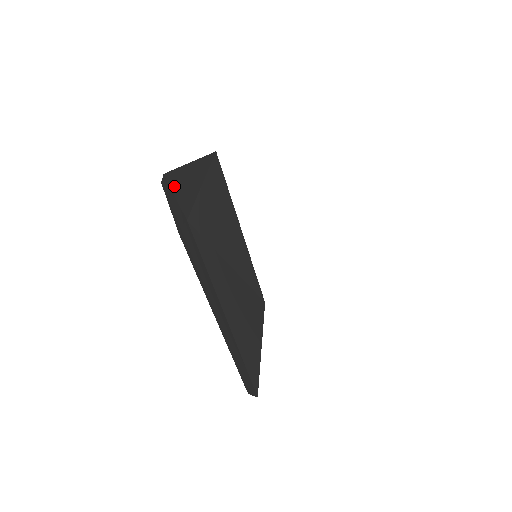
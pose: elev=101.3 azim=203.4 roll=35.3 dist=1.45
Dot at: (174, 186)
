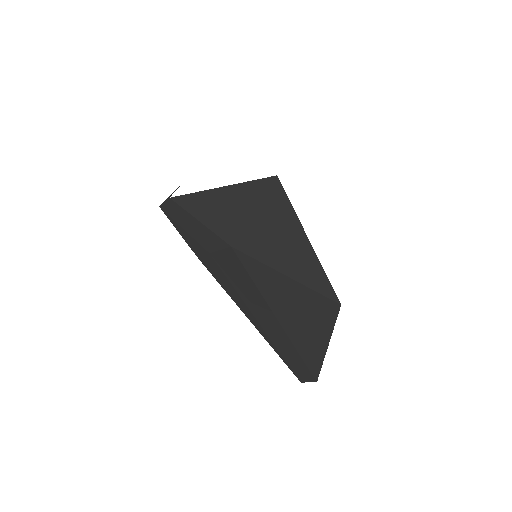
Dot at: (197, 211)
